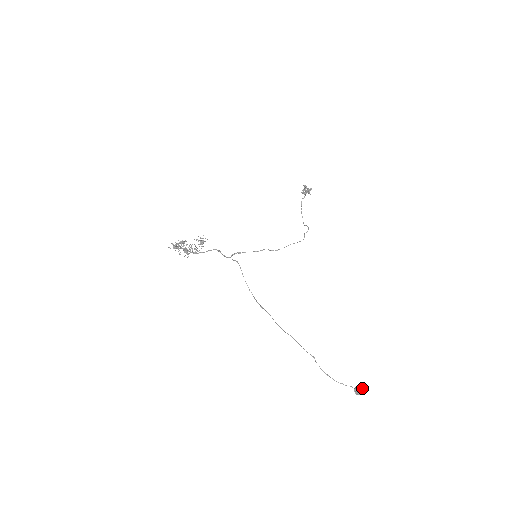
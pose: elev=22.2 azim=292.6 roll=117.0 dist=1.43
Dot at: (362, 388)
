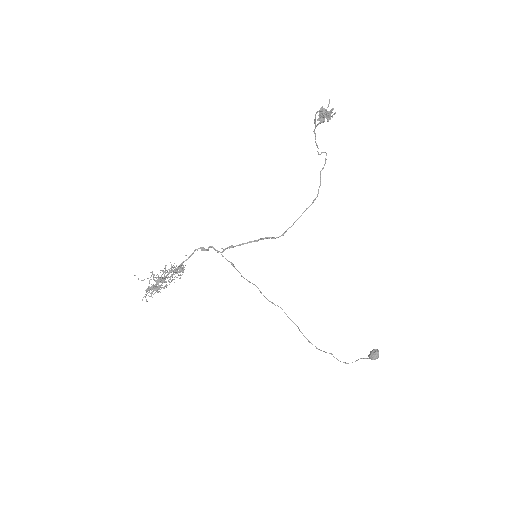
Dot at: (377, 358)
